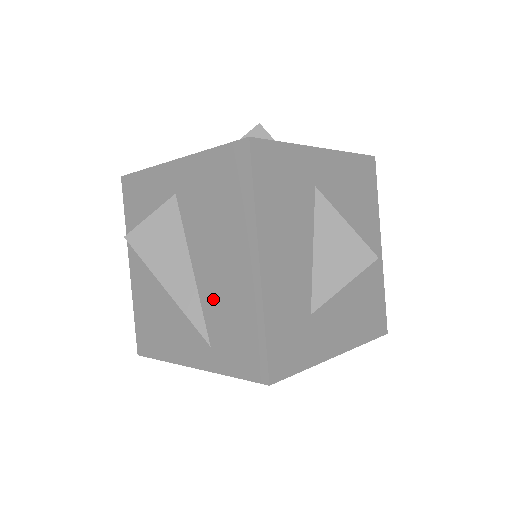
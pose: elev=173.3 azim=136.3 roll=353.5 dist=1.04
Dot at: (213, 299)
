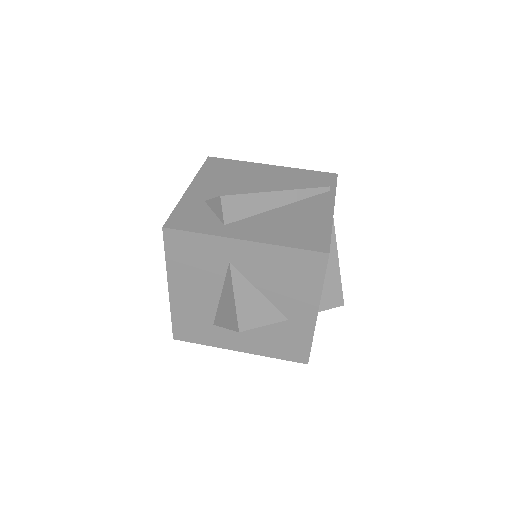
Dot at: occluded
